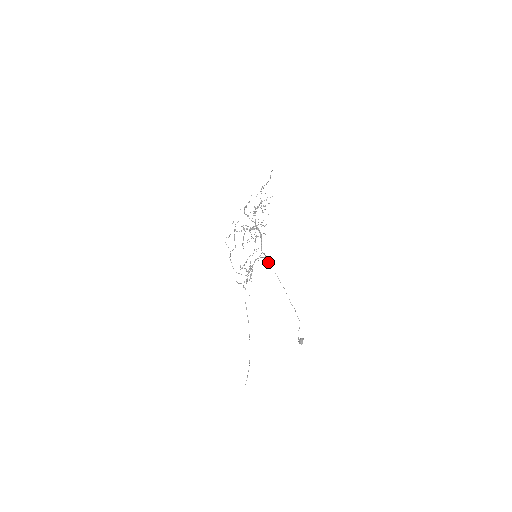
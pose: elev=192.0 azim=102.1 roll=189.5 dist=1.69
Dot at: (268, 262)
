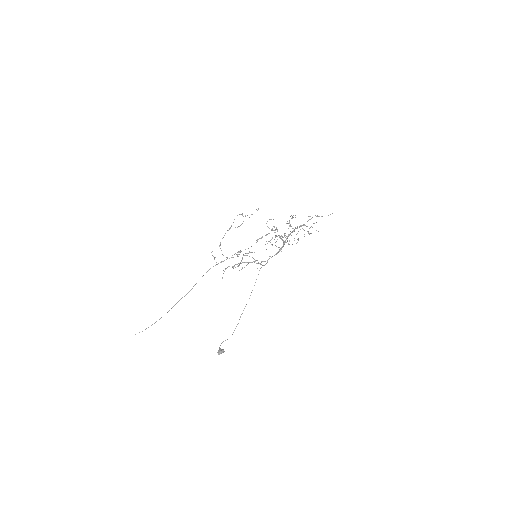
Dot at: occluded
